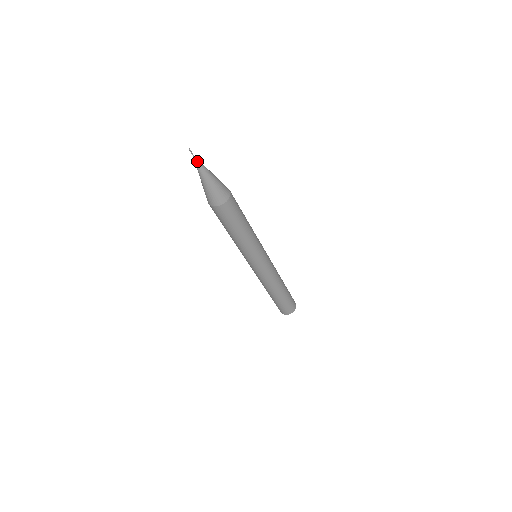
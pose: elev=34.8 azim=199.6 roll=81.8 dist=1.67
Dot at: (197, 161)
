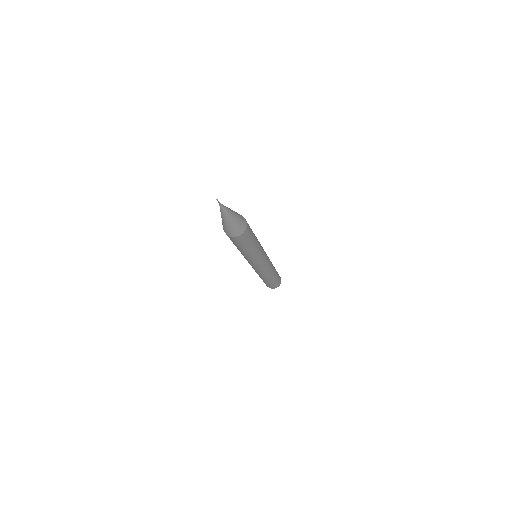
Dot at: (223, 206)
